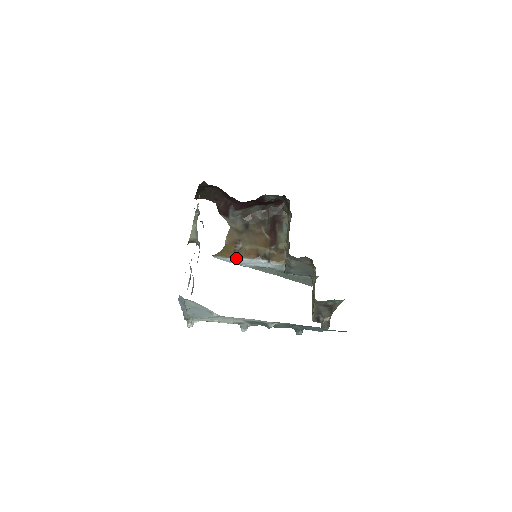
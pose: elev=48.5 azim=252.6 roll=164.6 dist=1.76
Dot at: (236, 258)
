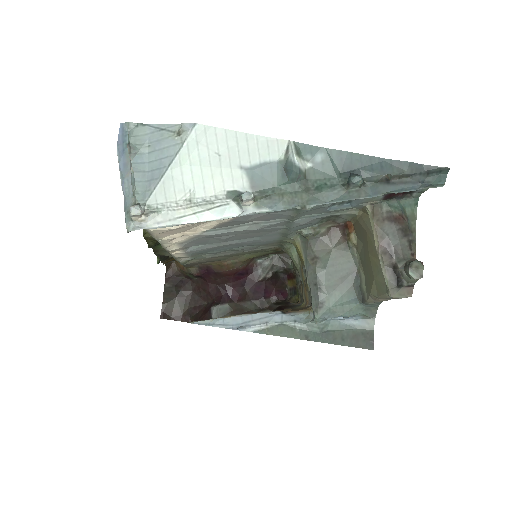
Dot at: (227, 317)
